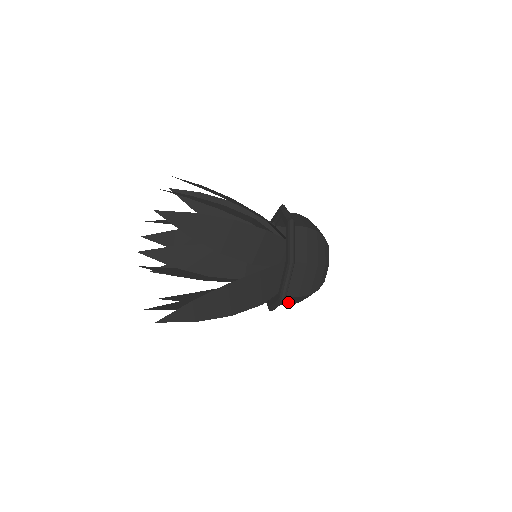
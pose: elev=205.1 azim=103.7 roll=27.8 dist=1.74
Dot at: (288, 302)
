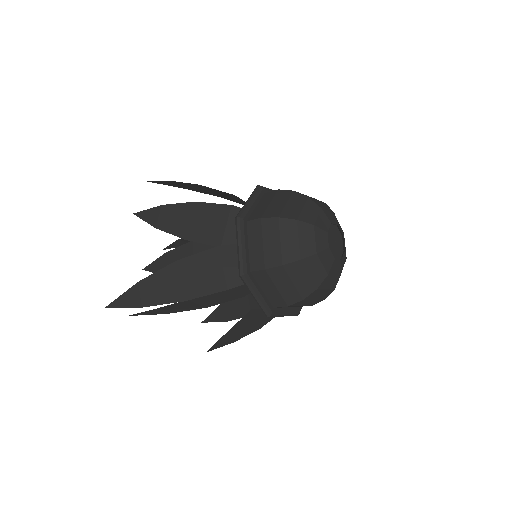
Dot at: occluded
